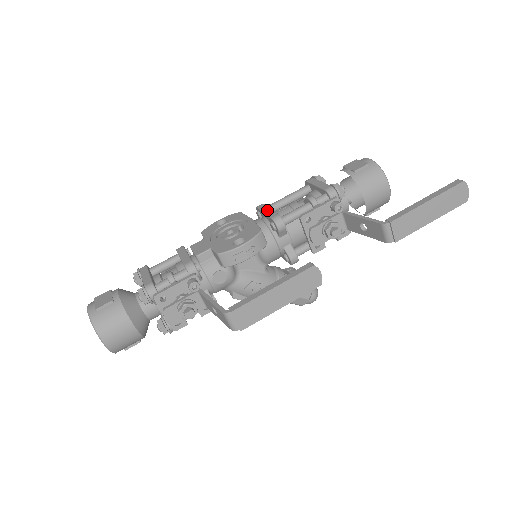
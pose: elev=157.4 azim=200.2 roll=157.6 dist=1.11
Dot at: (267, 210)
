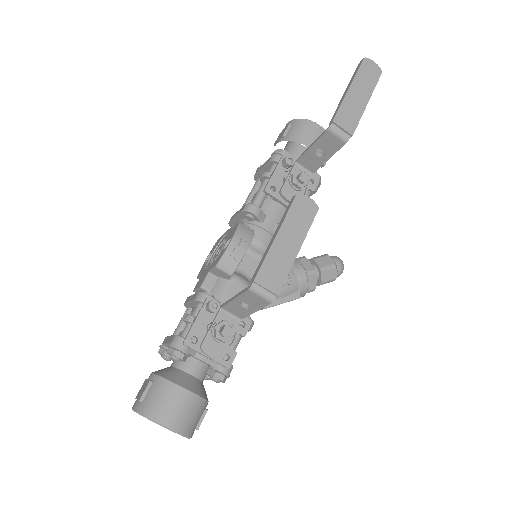
Dot at: (236, 213)
